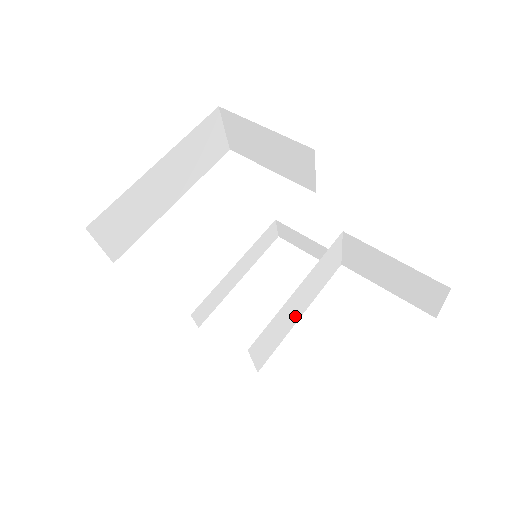
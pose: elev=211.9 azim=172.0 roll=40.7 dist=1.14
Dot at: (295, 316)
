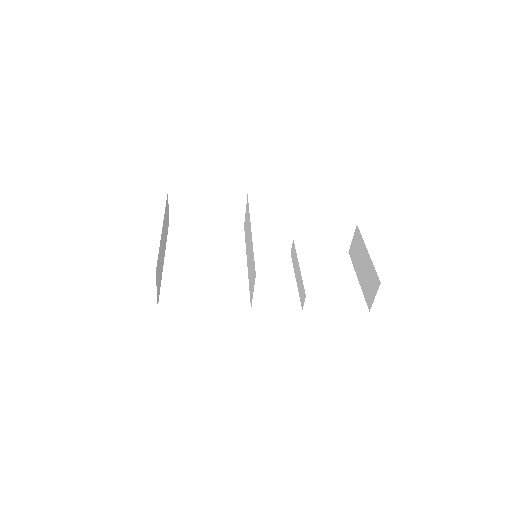
Dot at: (298, 275)
